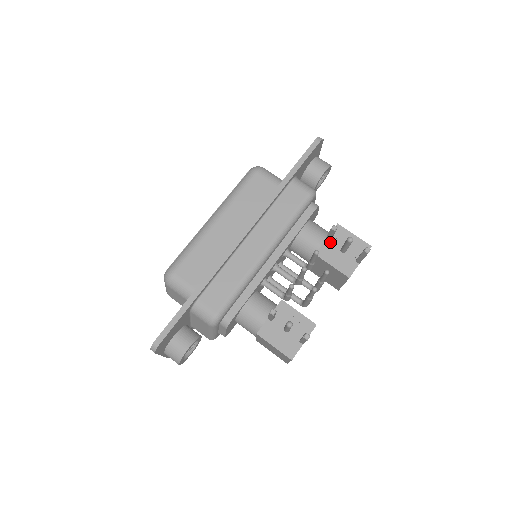
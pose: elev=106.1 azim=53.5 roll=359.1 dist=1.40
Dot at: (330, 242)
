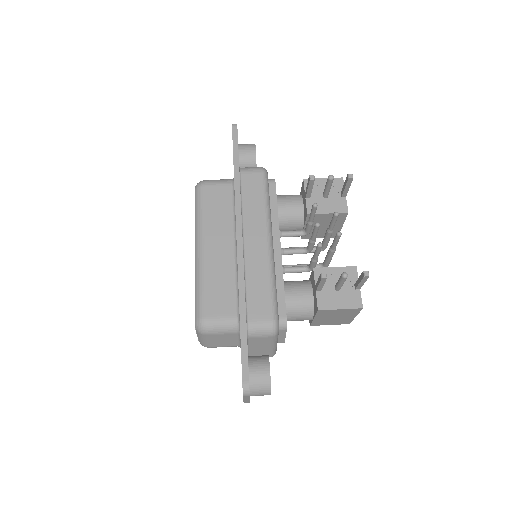
Dot at: (310, 197)
